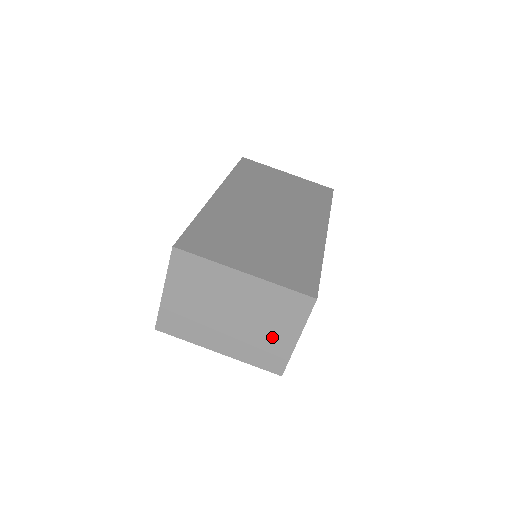
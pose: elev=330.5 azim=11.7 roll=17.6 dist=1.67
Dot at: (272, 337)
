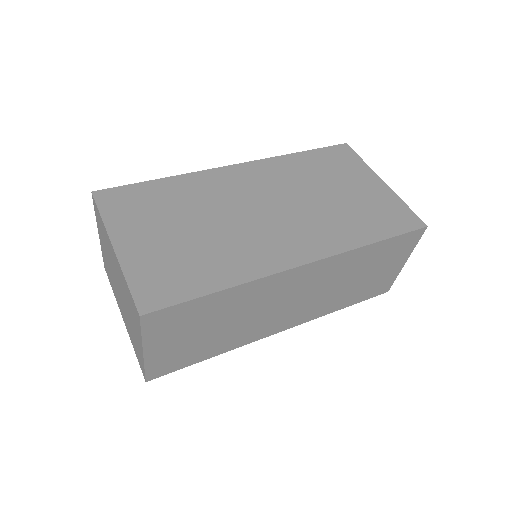
Dot at: occluded
